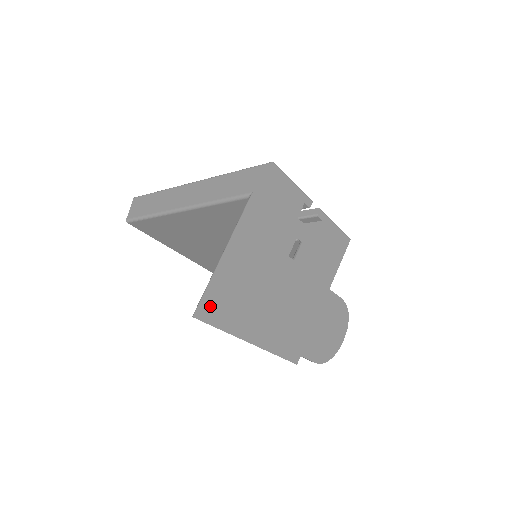
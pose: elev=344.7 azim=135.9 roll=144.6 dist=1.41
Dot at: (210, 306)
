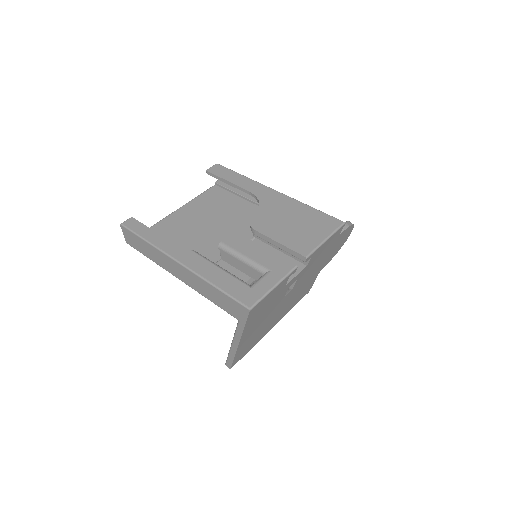
Dot at: (235, 362)
